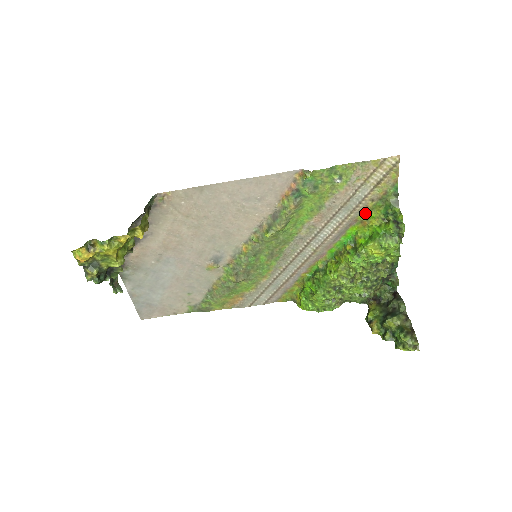
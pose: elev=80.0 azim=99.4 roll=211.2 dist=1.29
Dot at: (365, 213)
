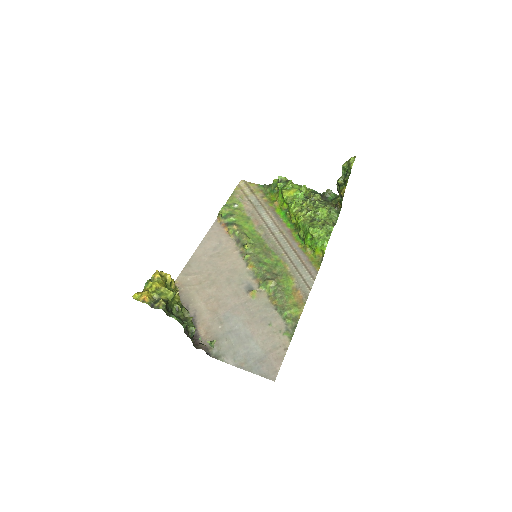
Dot at: (270, 202)
